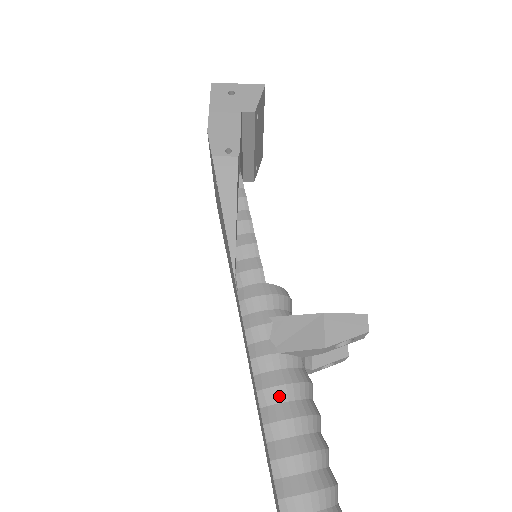
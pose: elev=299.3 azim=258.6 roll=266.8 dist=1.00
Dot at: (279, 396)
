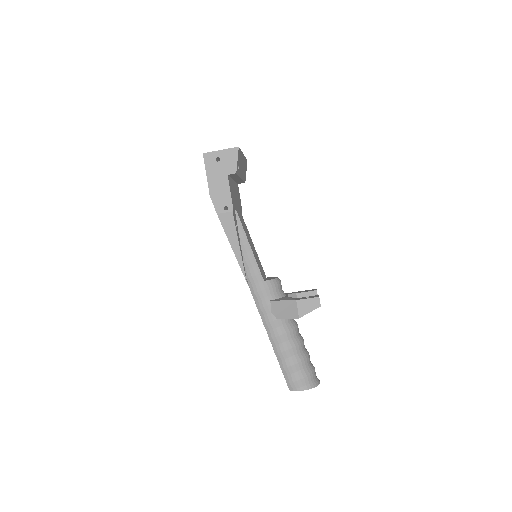
Dot at: (280, 340)
